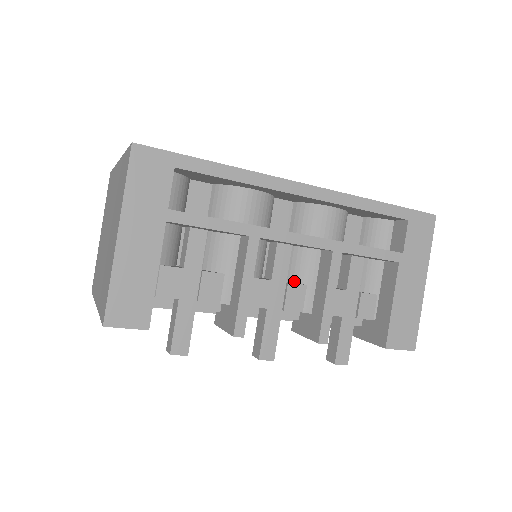
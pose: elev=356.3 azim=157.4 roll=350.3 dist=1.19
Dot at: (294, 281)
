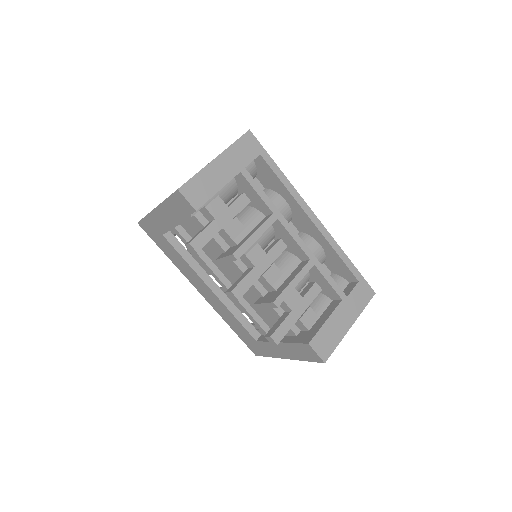
Dot at: occluded
